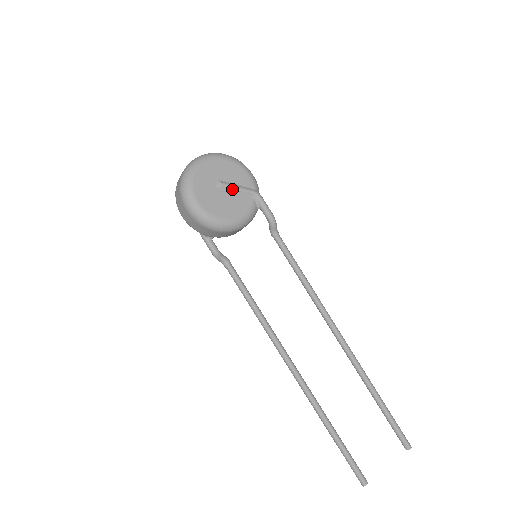
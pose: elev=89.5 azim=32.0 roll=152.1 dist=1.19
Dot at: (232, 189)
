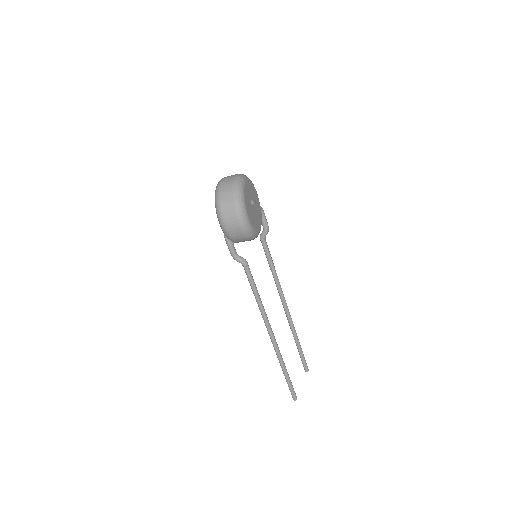
Dot at: (256, 206)
